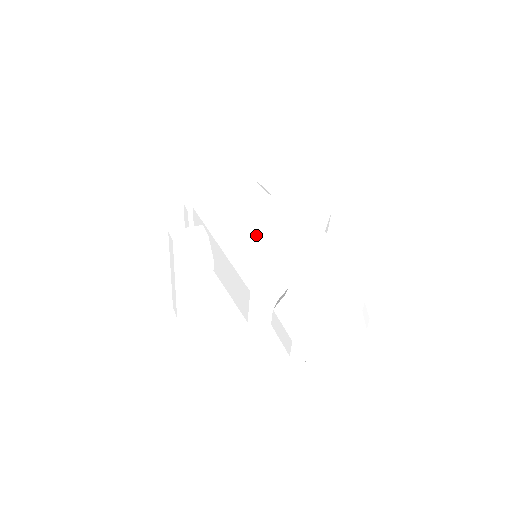
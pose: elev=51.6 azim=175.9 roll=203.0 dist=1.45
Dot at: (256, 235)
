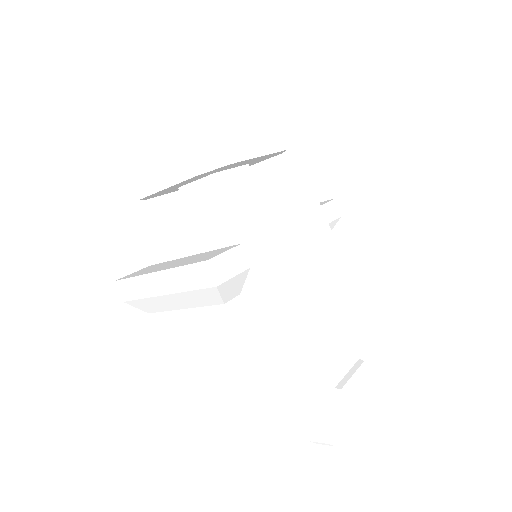
Dot at: (302, 281)
